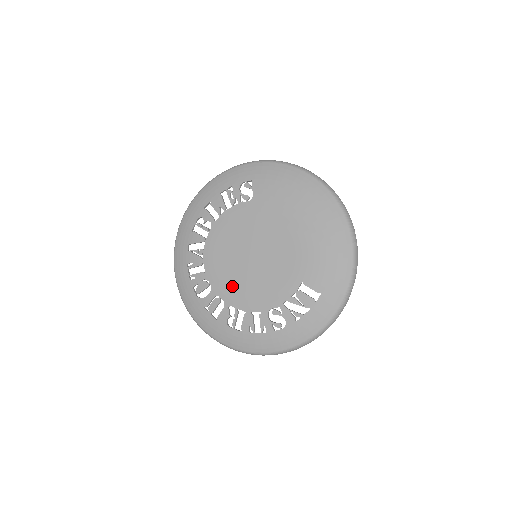
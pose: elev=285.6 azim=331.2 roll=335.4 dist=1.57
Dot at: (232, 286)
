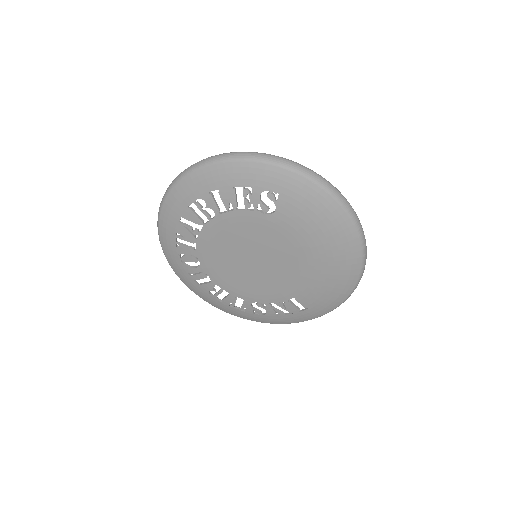
Dot at: (223, 273)
